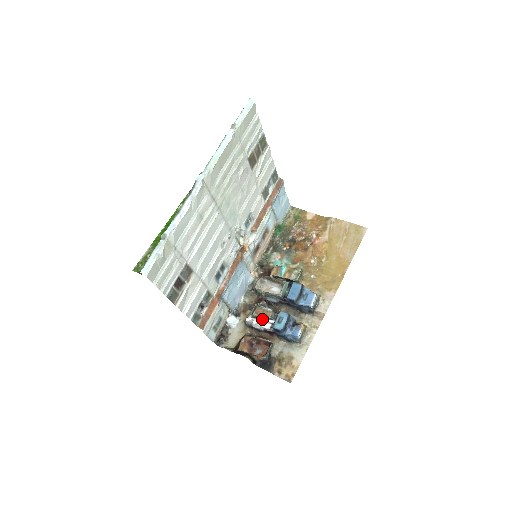
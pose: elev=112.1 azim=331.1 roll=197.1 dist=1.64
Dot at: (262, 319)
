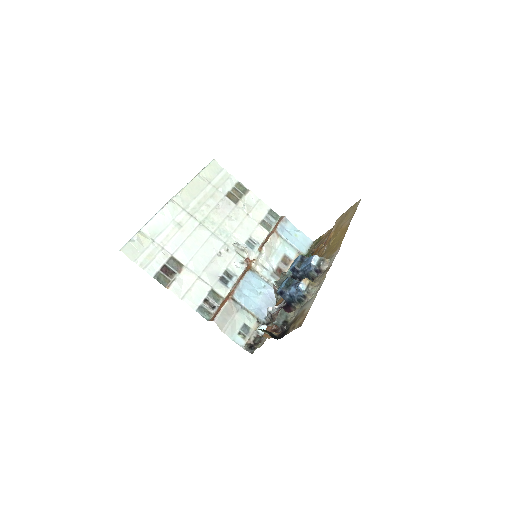
Dot at: (279, 304)
